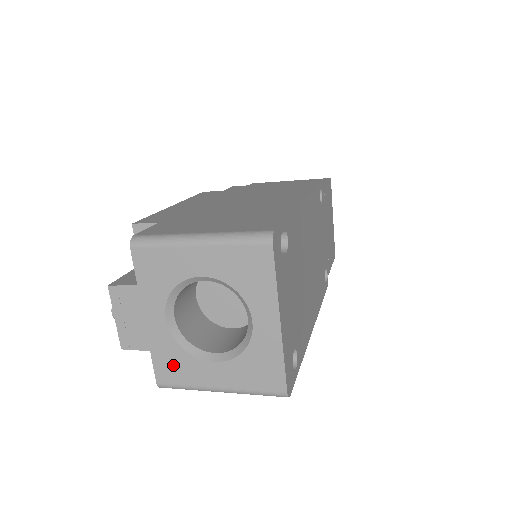
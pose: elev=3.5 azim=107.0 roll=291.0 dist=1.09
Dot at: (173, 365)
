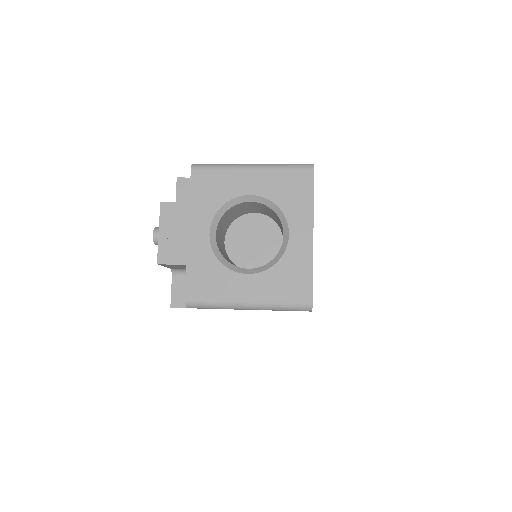
Dot at: (207, 279)
